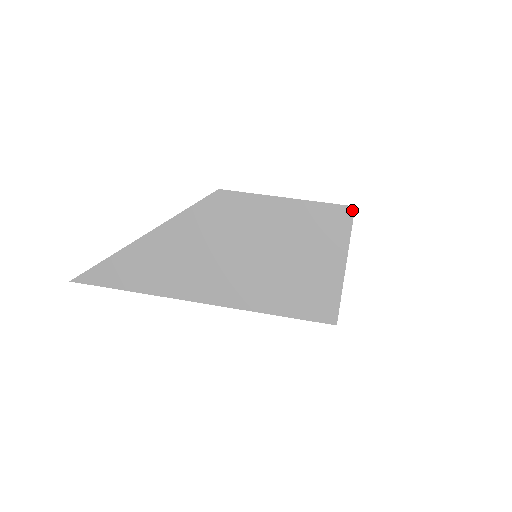
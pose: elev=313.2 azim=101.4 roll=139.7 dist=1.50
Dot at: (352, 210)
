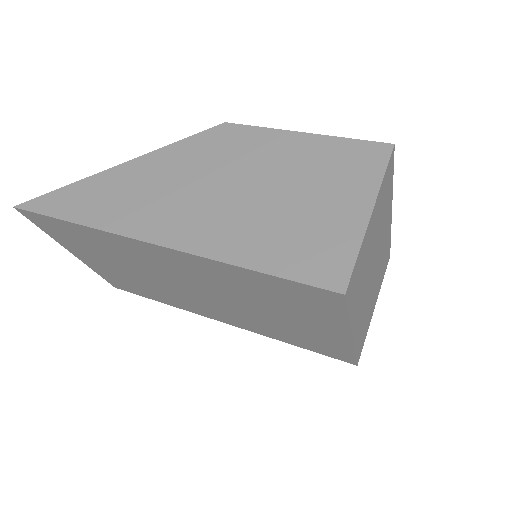
Dot at: (390, 148)
